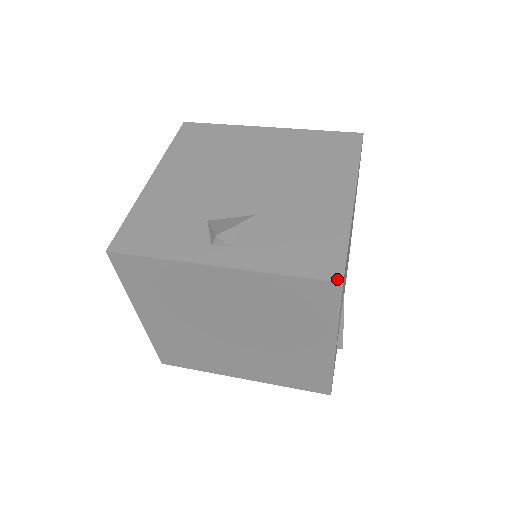
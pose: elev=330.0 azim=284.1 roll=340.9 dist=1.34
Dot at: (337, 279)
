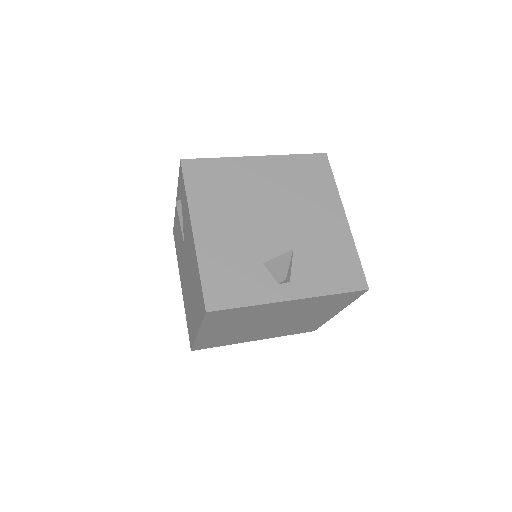
Dot at: (365, 288)
